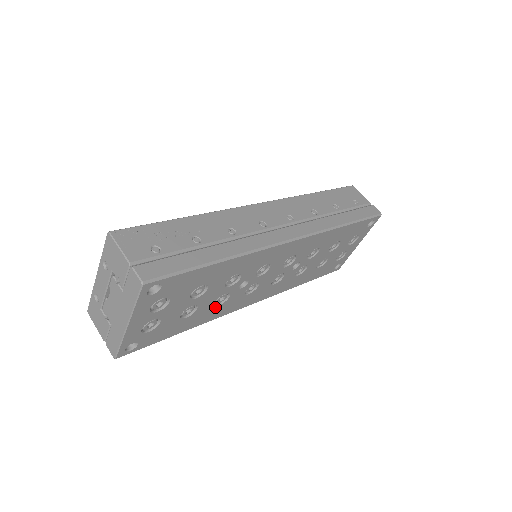
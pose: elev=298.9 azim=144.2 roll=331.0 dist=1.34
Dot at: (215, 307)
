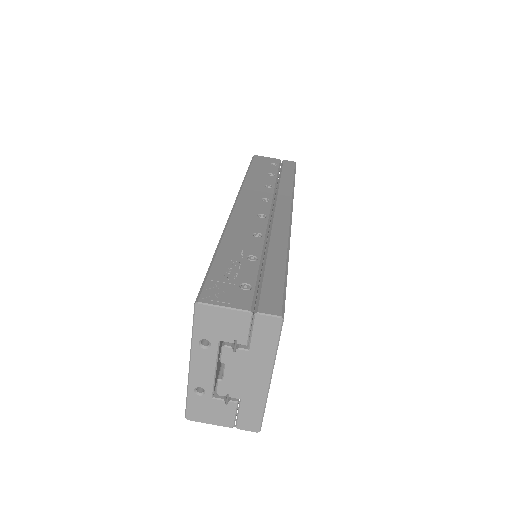
Dot at: occluded
